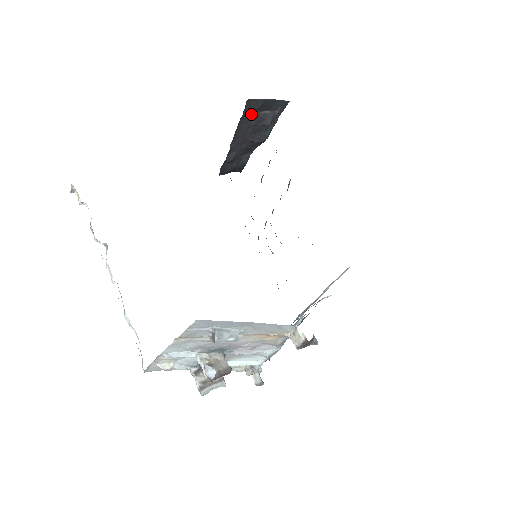
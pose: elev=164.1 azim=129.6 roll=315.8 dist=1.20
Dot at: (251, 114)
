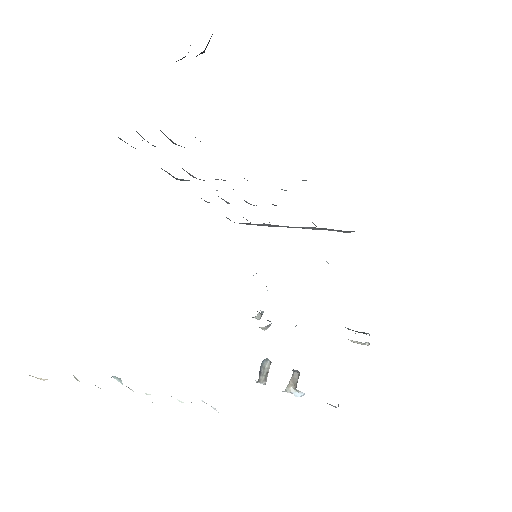
Dot at: occluded
